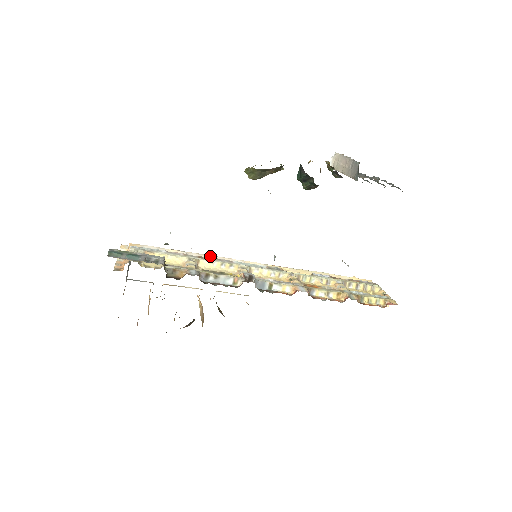
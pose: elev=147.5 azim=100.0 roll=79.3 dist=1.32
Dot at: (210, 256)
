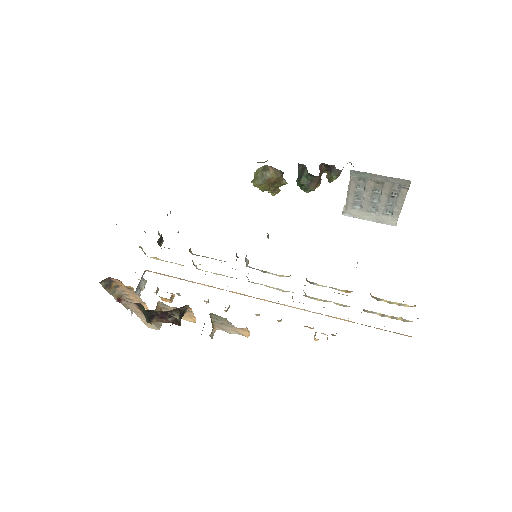
Dot at: occluded
